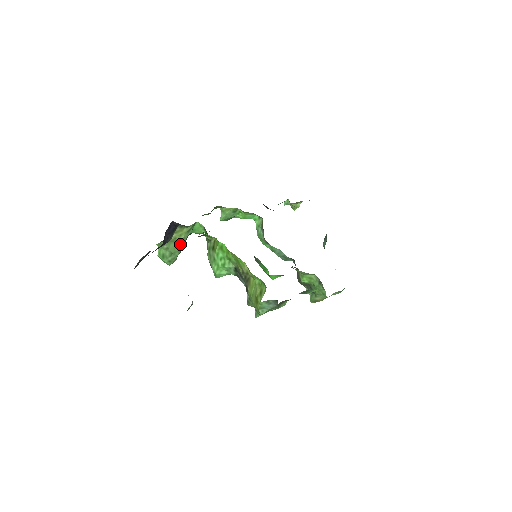
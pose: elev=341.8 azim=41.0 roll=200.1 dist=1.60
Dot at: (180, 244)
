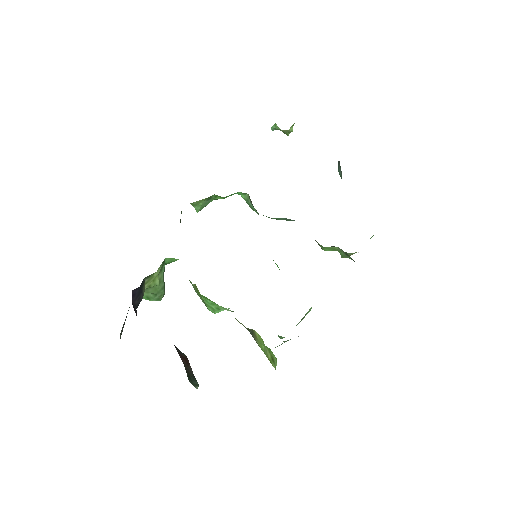
Dot at: (159, 285)
